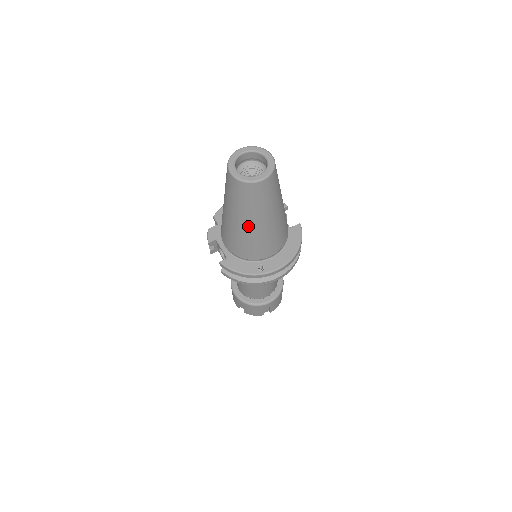
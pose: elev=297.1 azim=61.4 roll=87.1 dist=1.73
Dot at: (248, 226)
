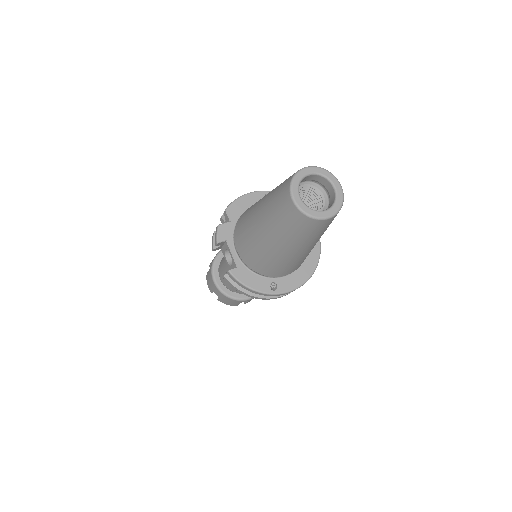
Dot at: (283, 251)
